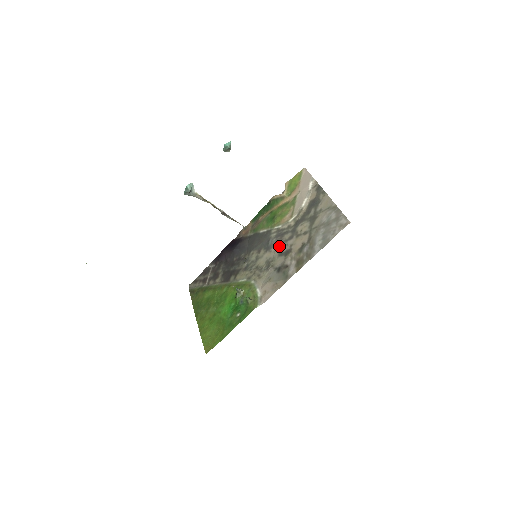
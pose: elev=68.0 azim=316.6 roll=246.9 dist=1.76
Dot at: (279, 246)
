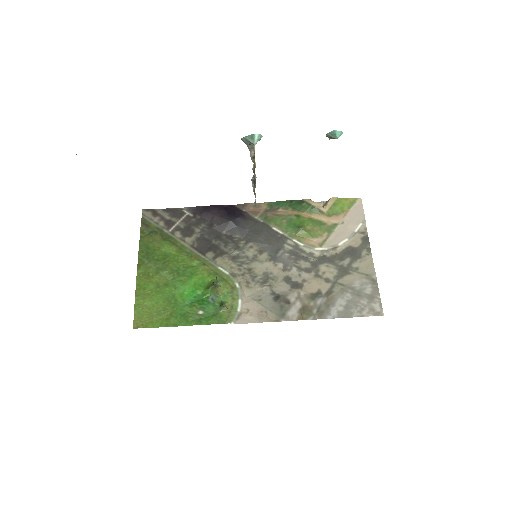
Dot at: (289, 268)
